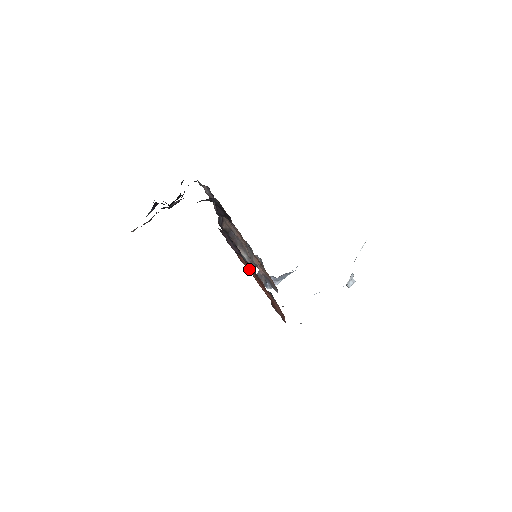
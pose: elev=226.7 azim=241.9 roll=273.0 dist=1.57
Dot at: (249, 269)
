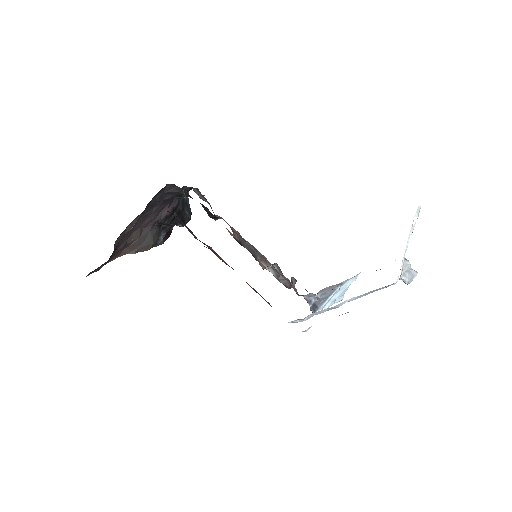
Dot at: (227, 264)
